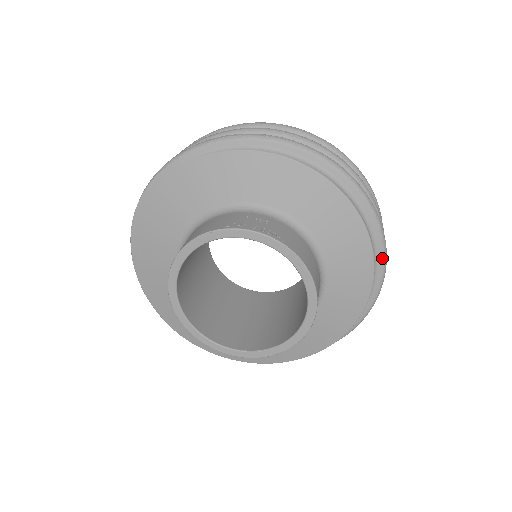
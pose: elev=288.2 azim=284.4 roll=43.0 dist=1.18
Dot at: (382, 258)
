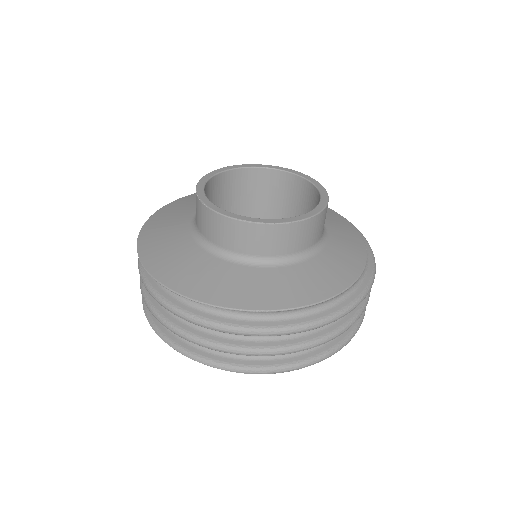
Dot at: (372, 270)
